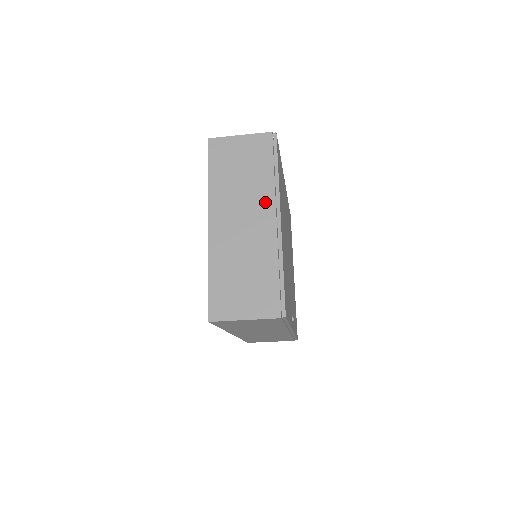
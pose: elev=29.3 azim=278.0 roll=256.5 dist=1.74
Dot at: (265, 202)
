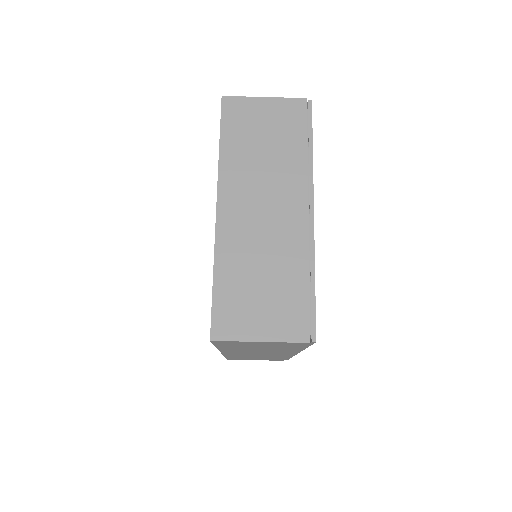
Dot at: (294, 187)
